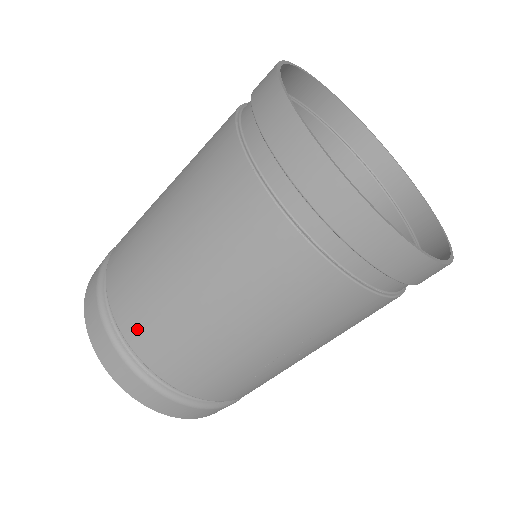
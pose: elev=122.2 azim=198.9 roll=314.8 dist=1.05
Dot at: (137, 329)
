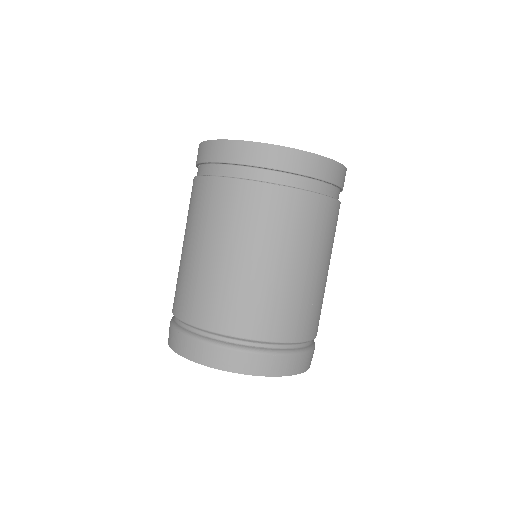
Dot at: (239, 322)
